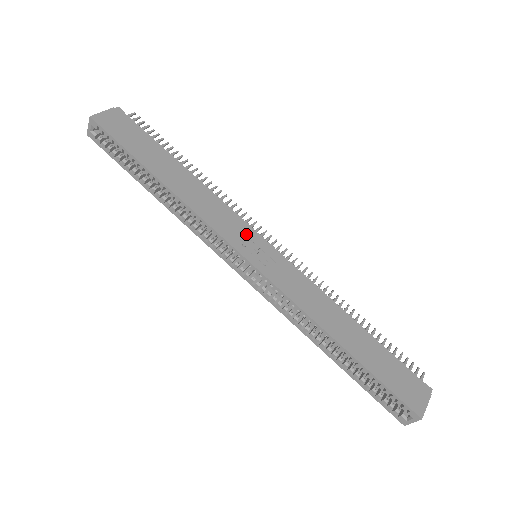
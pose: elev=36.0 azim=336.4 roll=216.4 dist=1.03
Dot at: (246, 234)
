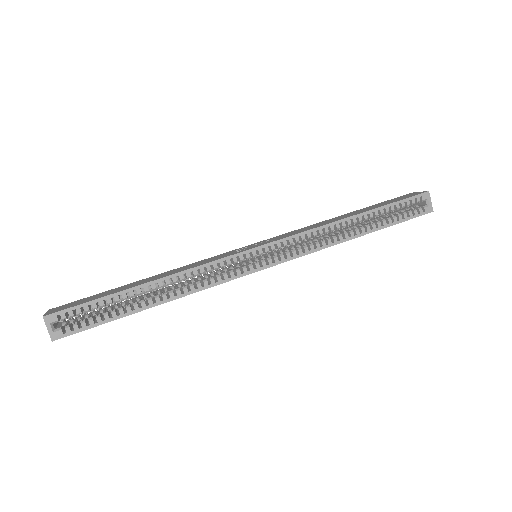
Dot at: (234, 251)
